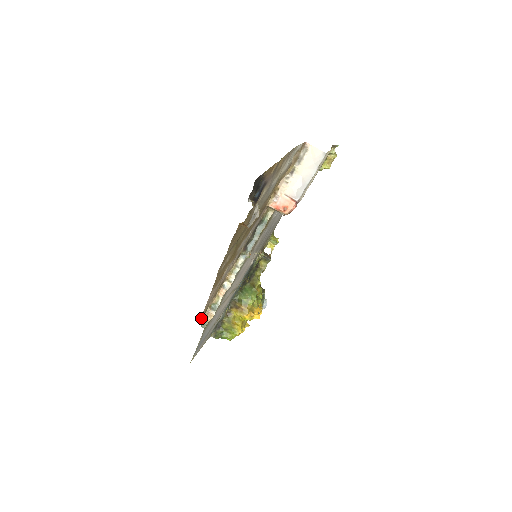
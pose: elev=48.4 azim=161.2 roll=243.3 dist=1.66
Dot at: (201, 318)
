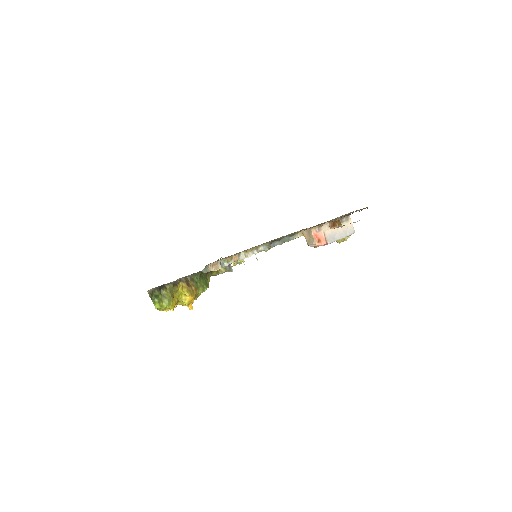
Dot at: occluded
